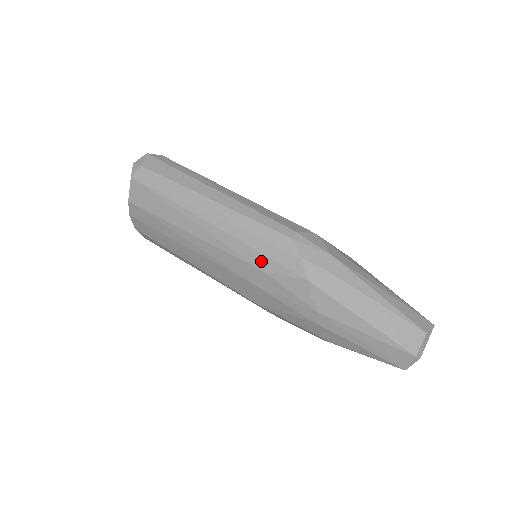
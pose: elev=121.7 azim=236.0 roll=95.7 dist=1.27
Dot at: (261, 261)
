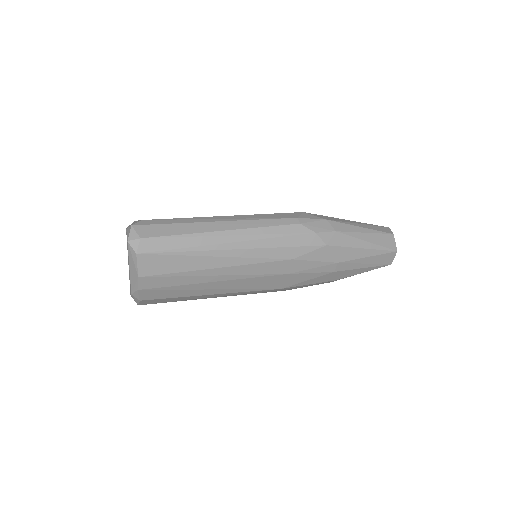
Dot at: (288, 253)
